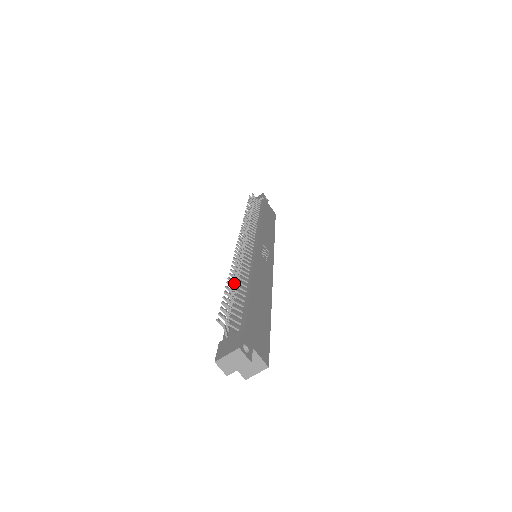
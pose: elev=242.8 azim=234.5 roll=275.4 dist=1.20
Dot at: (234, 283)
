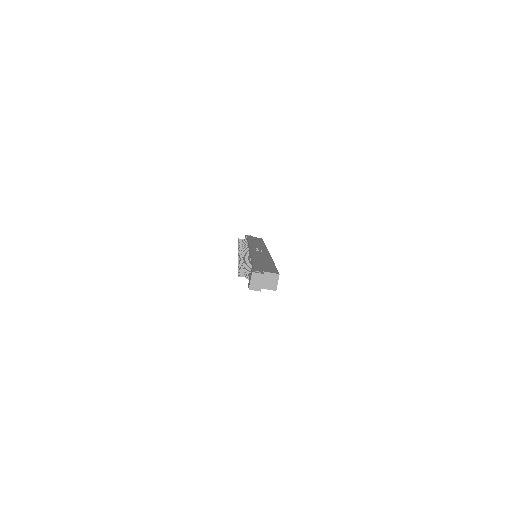
Dot at: (242, 264)
